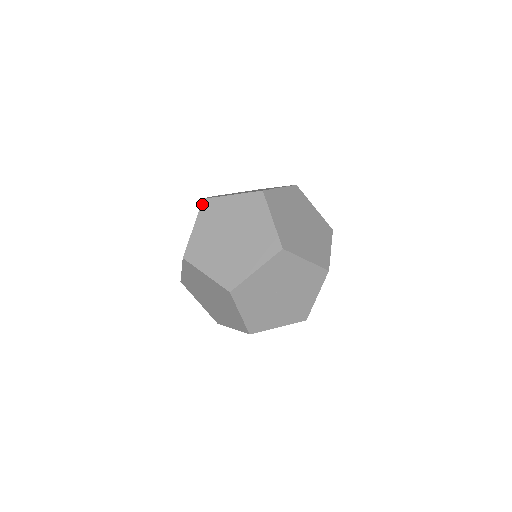
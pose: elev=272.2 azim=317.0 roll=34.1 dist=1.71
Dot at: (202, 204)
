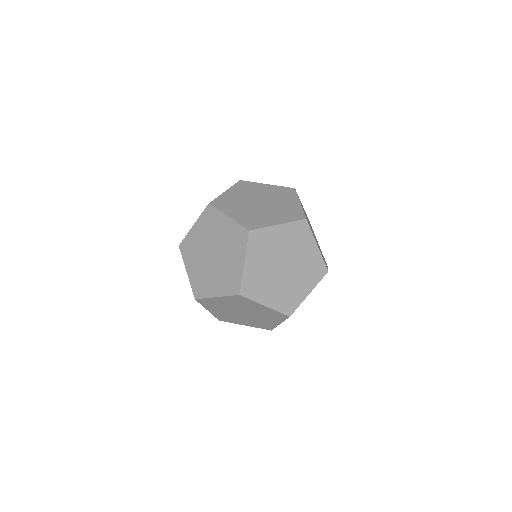
Dot at: (238, 182)
